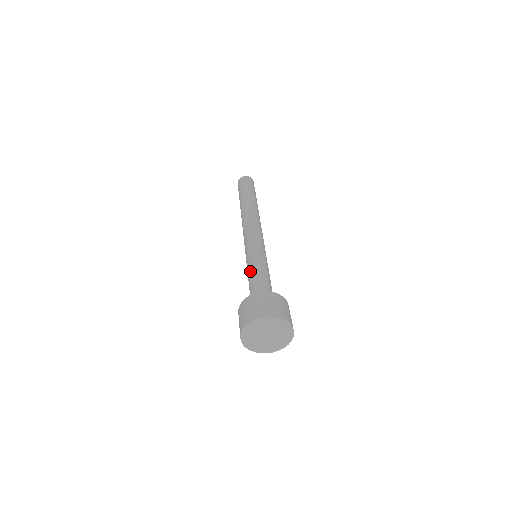
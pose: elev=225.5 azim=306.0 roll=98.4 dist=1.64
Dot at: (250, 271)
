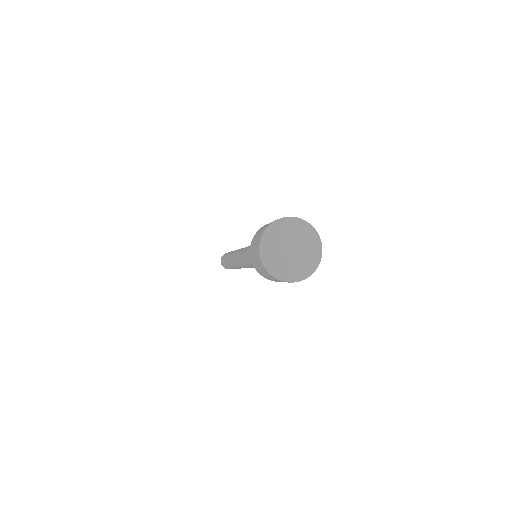
Dot at: occluded
